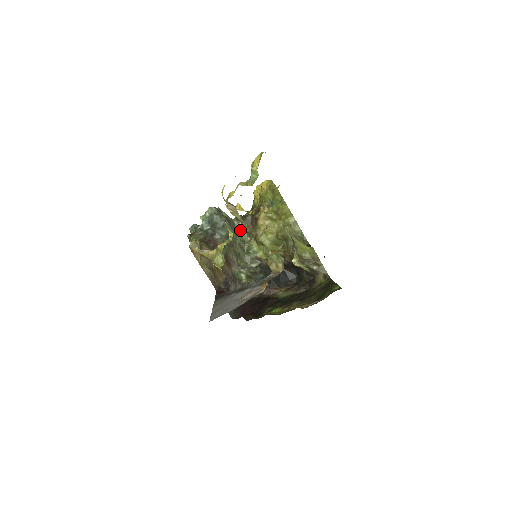
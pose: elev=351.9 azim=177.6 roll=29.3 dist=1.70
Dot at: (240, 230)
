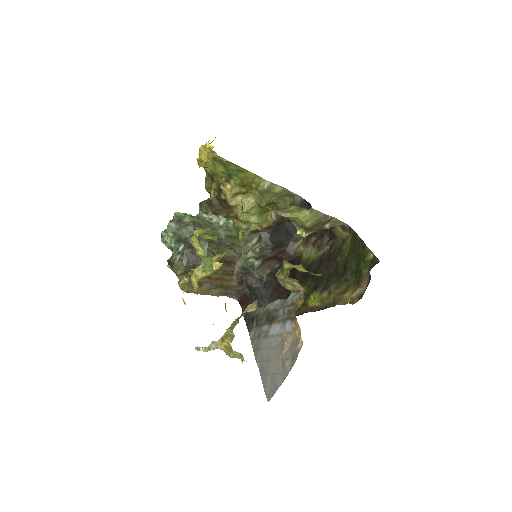
Dot at: (215, 219)
